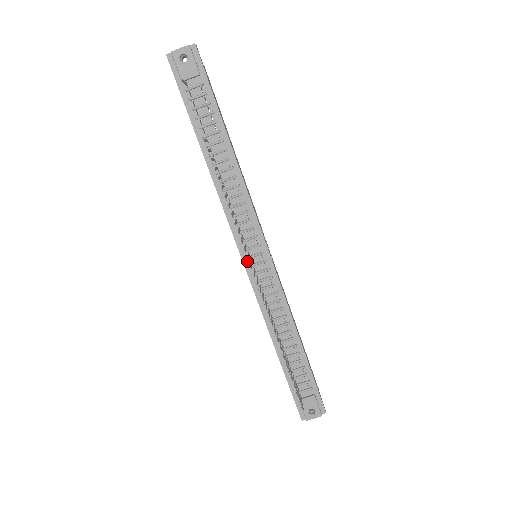
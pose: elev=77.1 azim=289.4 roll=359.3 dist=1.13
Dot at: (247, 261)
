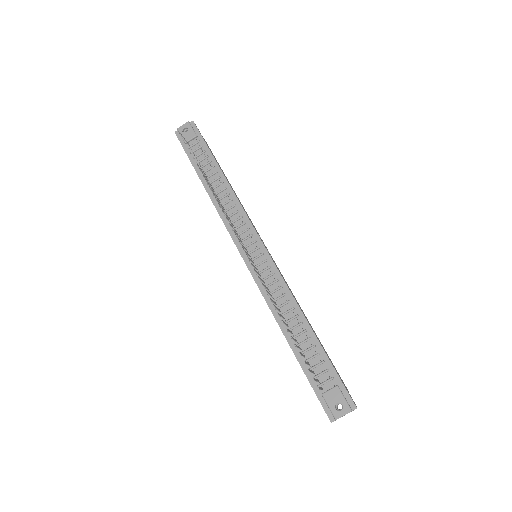
Dot at: (247, 258)
